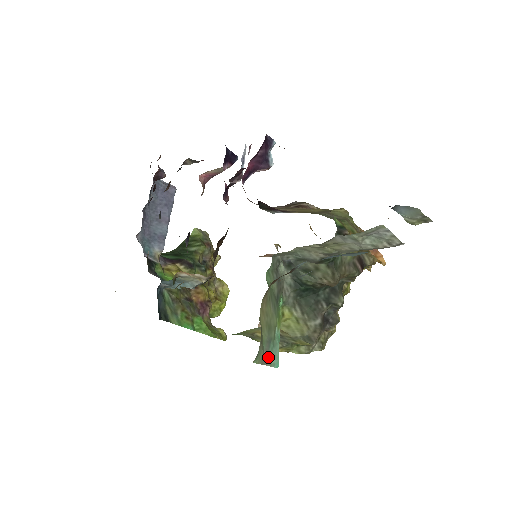
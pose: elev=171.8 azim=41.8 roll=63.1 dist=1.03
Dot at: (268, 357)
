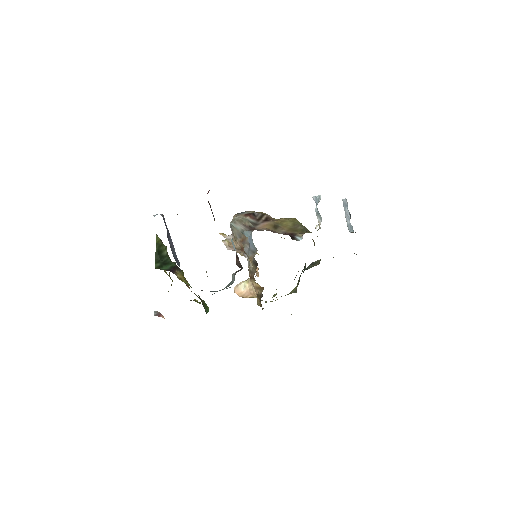
Dot at: occluded
